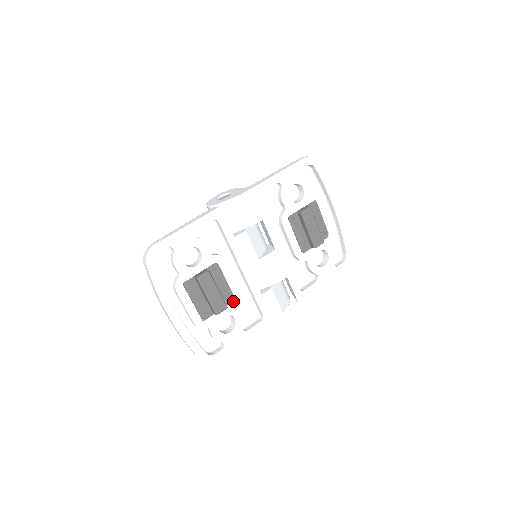
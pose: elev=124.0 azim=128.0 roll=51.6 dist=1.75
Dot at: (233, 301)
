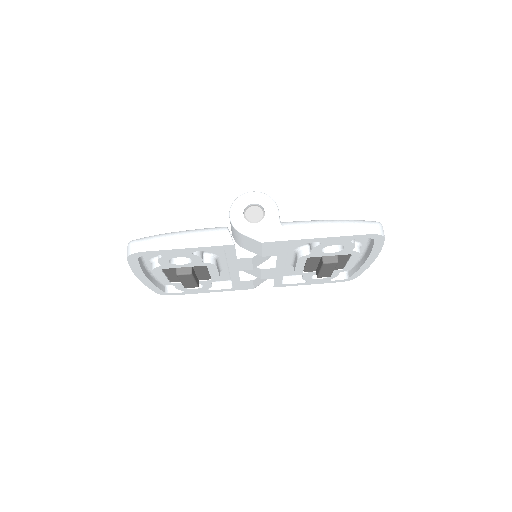
Dot at: (208, 280)
